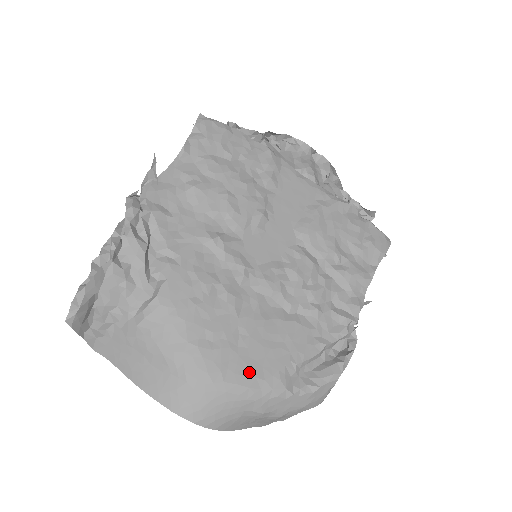
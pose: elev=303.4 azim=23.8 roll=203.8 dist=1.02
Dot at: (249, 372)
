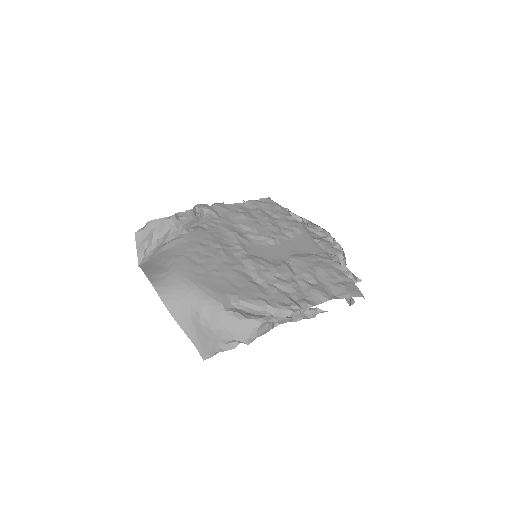
Dot at: (206, 284)
